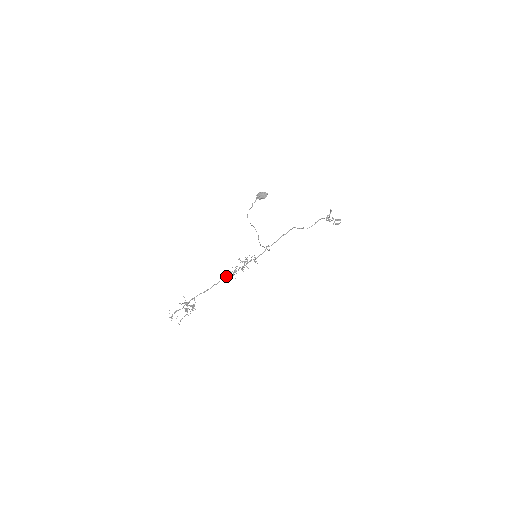
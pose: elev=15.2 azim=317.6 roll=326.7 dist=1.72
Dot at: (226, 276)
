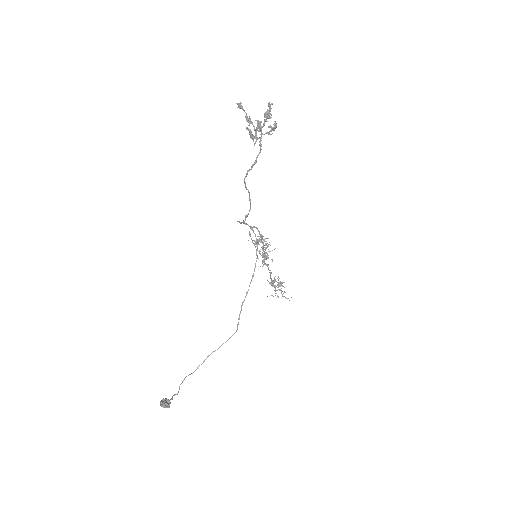
Dot at: occluded
